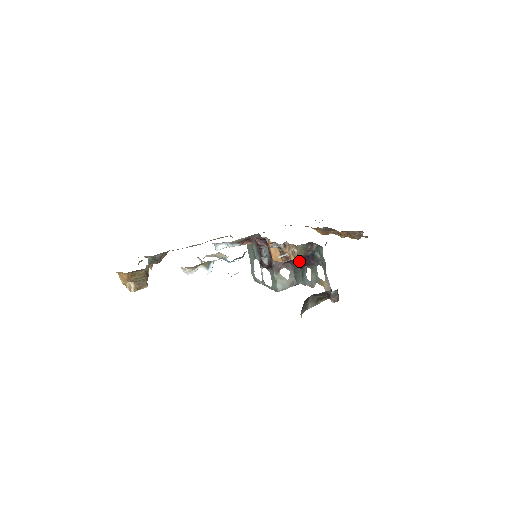
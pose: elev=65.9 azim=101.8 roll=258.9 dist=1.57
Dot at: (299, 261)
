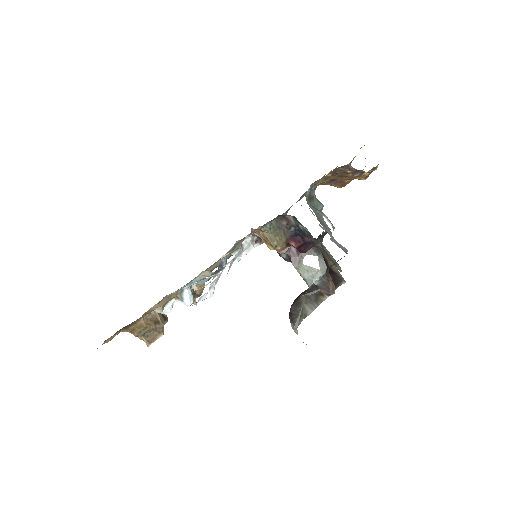
Dot at: occluded
